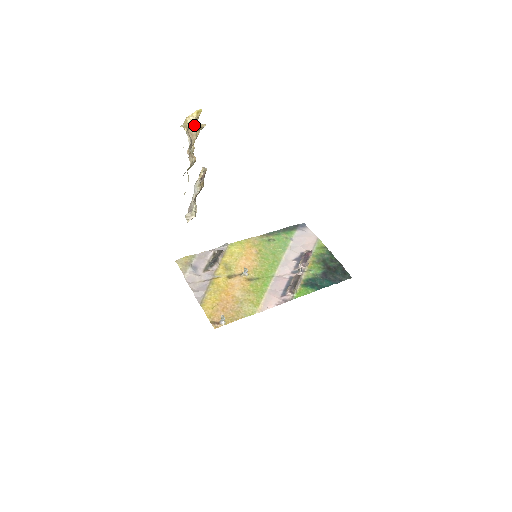
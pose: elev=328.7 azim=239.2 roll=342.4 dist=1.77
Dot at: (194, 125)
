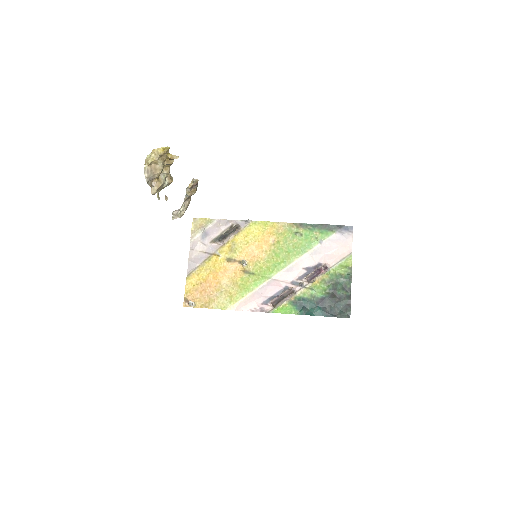
Dot at: (164, 156)
